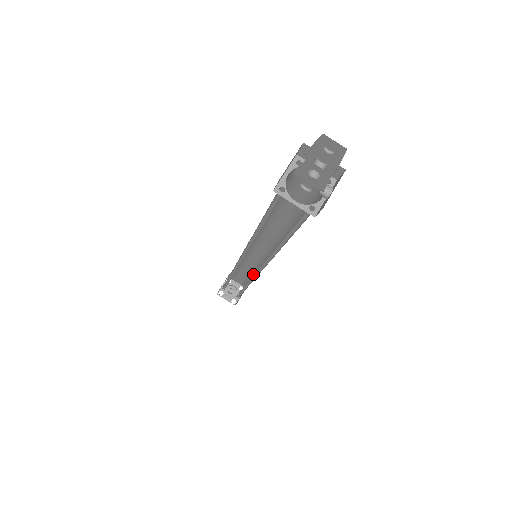
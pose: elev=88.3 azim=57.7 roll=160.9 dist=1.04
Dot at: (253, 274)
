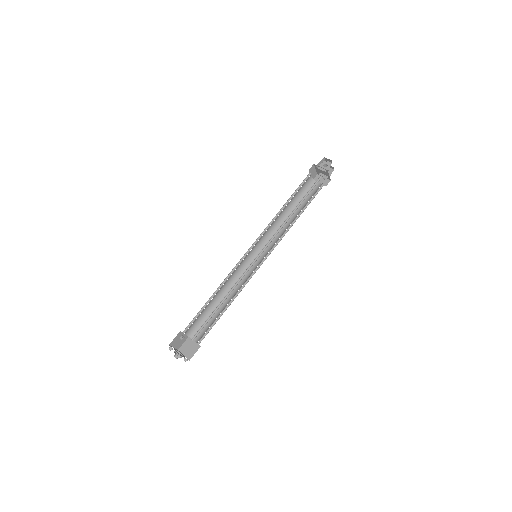
Dot at: (229, 302)
